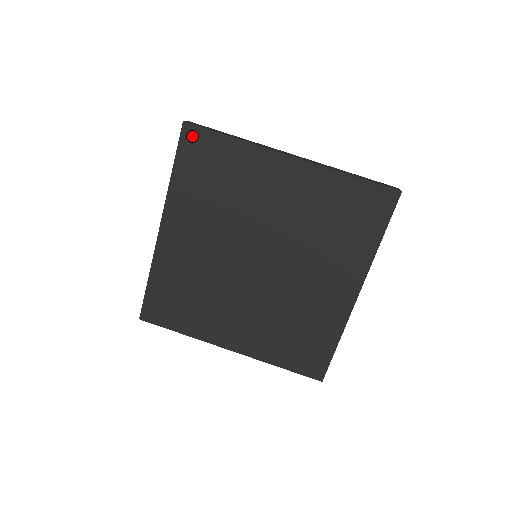
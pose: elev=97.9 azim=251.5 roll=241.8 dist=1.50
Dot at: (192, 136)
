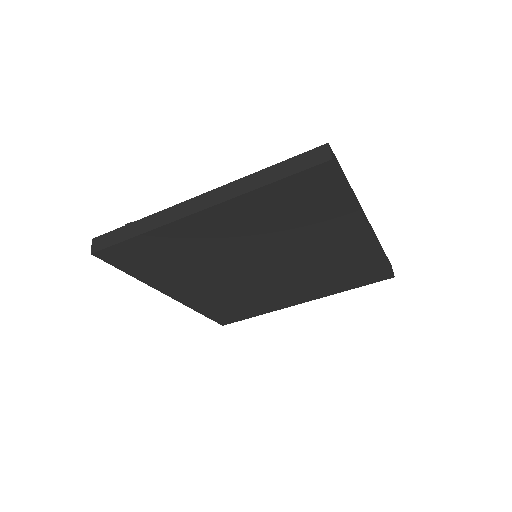
Dot at: (110, 255)
